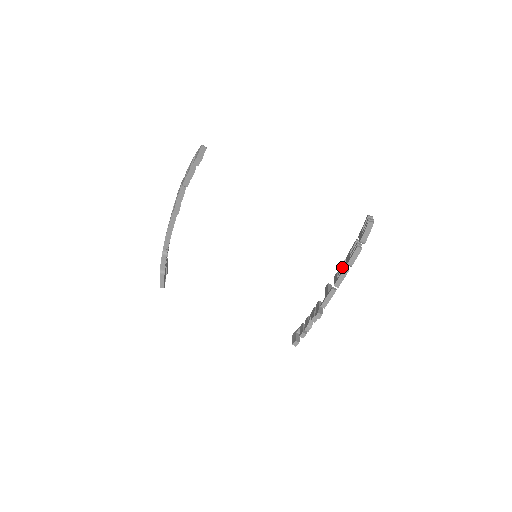
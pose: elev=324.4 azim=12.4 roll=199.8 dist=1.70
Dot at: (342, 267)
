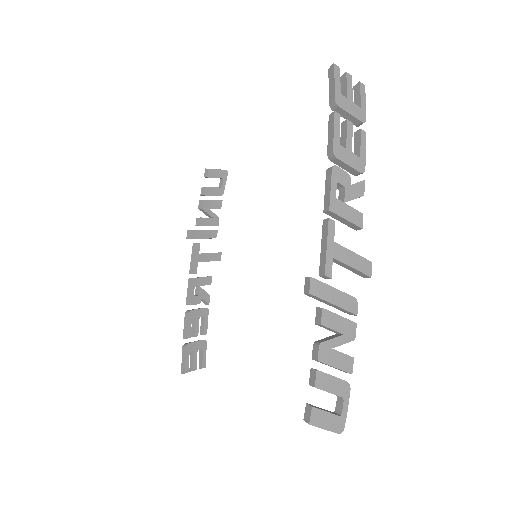
Dot at: occluded
